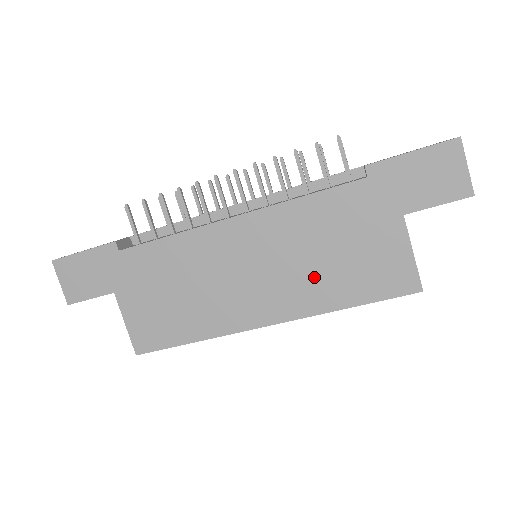
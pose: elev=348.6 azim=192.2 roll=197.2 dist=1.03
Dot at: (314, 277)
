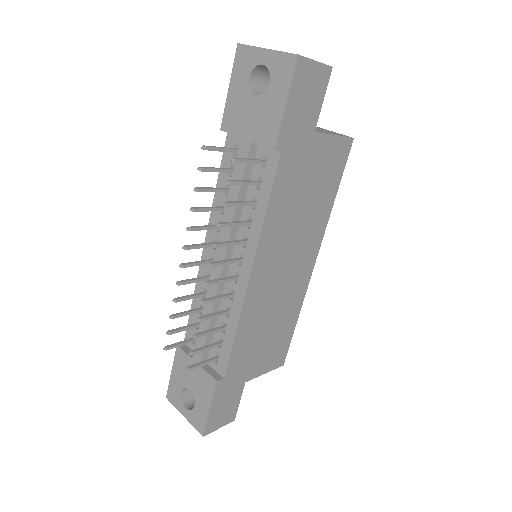
Dot at: (310, 219)
